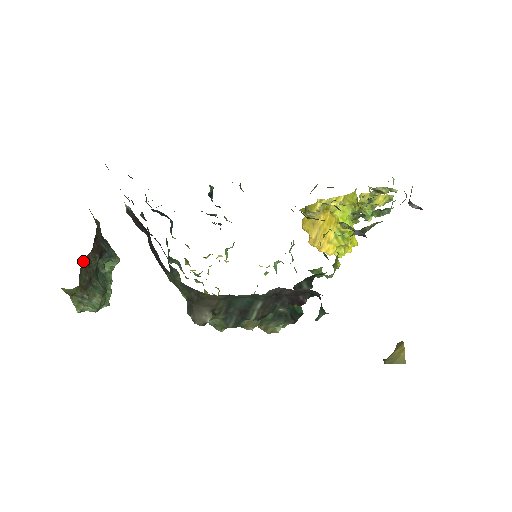
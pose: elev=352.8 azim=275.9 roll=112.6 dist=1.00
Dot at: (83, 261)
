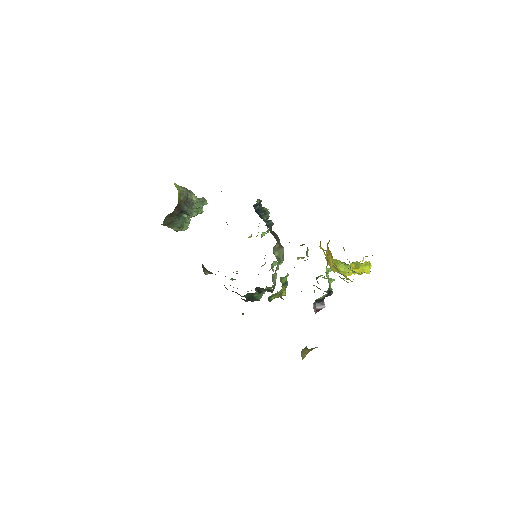
Dot at: (167, 215)
